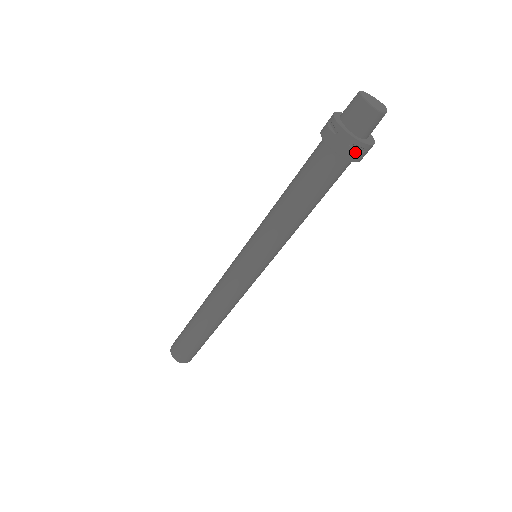
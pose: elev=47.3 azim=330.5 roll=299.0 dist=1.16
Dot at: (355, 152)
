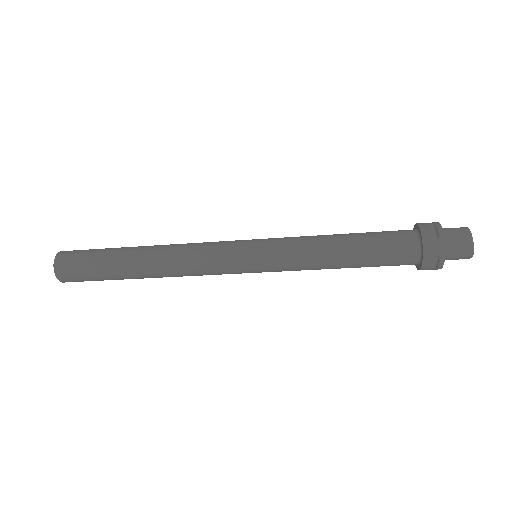
Dot at: (432, 263)
